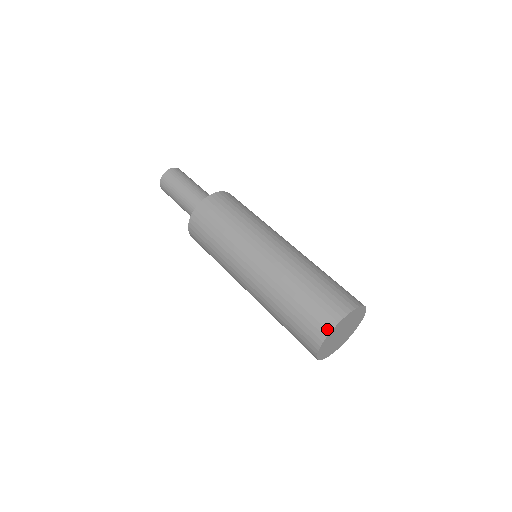
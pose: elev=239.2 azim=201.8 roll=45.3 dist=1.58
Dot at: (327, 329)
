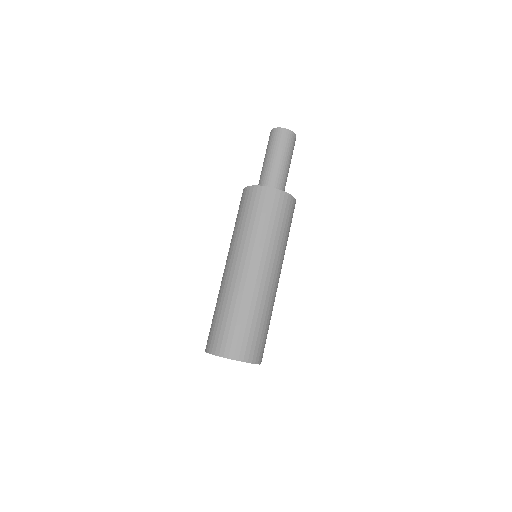
Dot at: occluded
